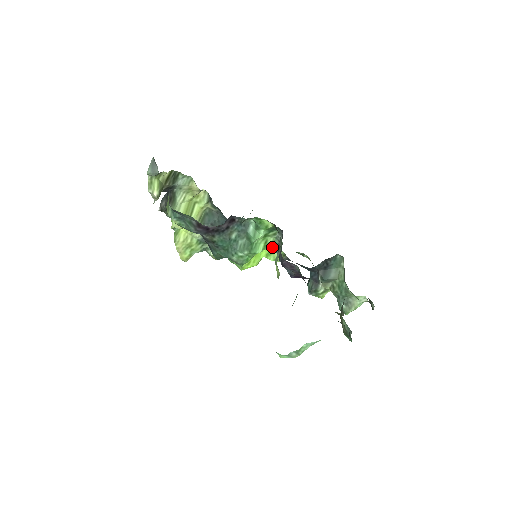
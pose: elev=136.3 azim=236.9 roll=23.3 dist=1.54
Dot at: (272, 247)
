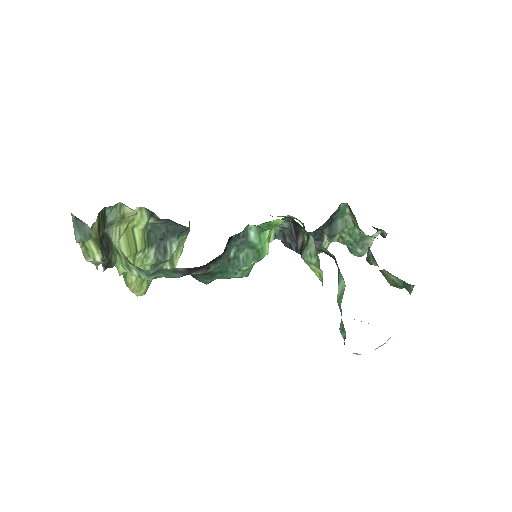
Dot at: (273, 237)
